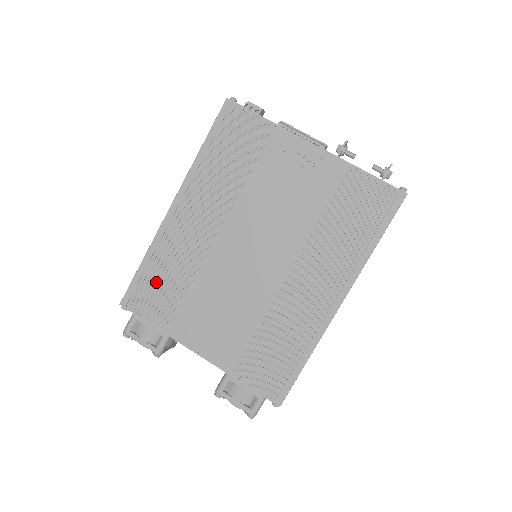
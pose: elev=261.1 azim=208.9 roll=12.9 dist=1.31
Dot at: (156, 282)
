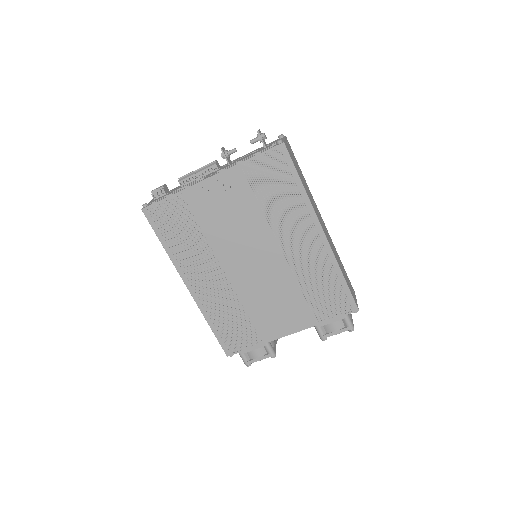
Dot at: (229, 328)
